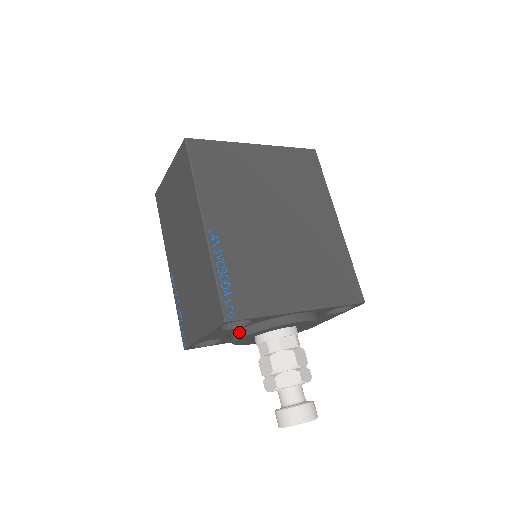
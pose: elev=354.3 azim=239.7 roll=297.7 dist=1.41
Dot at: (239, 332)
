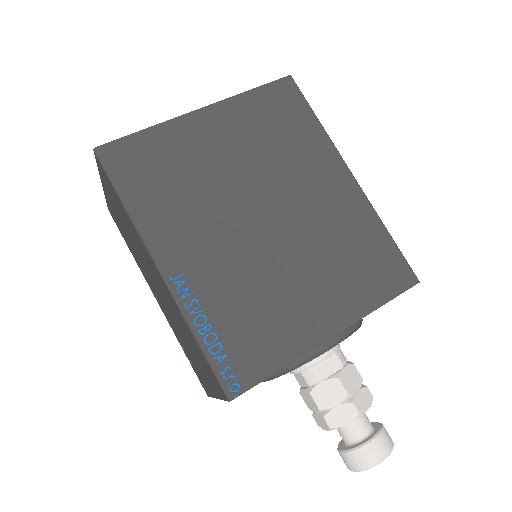
Dot at: occluded
